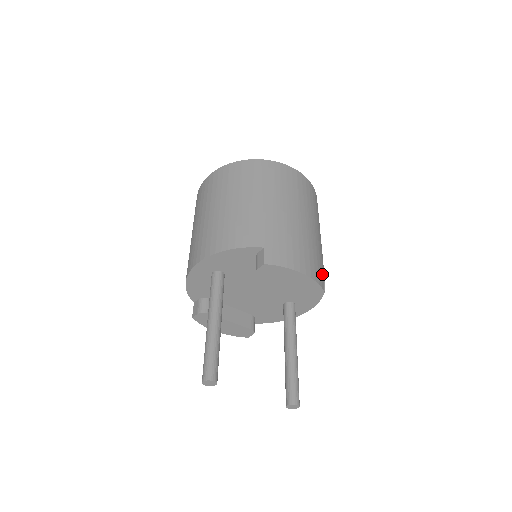
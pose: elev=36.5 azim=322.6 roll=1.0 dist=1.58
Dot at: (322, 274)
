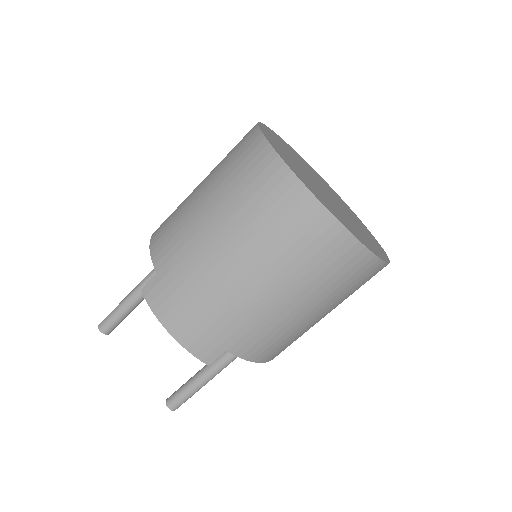
Dot at: (225, 348)
